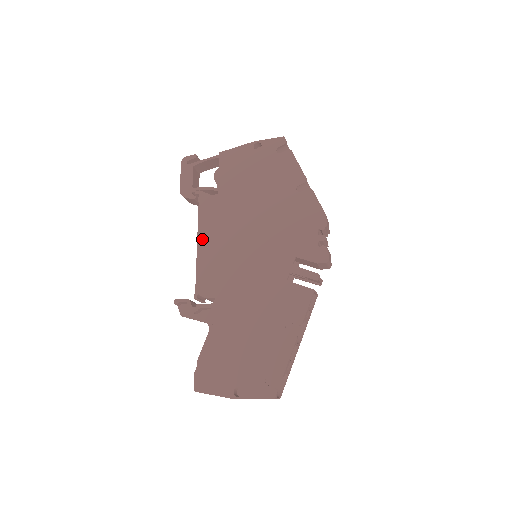
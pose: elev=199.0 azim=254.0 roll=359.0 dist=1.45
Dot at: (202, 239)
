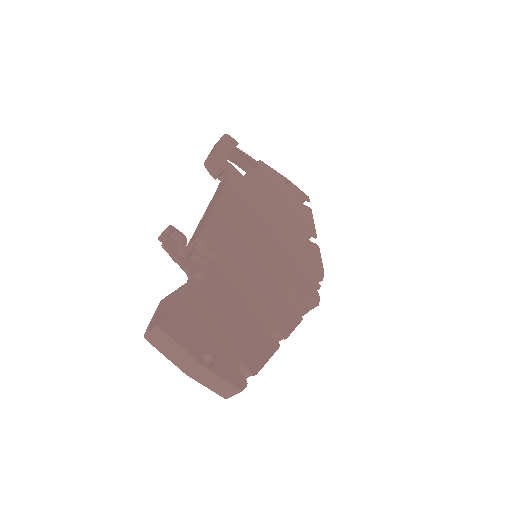
Dot at: (223, 201)
